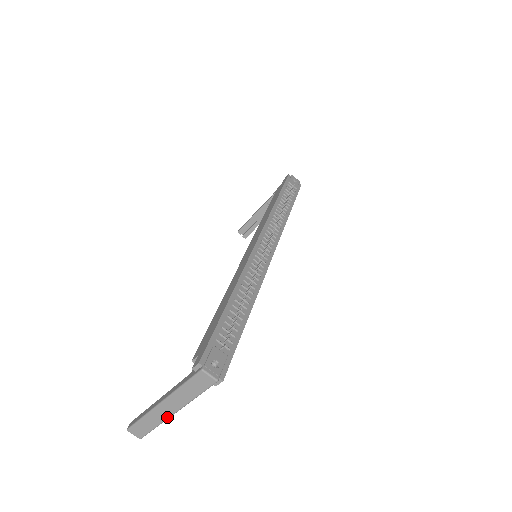
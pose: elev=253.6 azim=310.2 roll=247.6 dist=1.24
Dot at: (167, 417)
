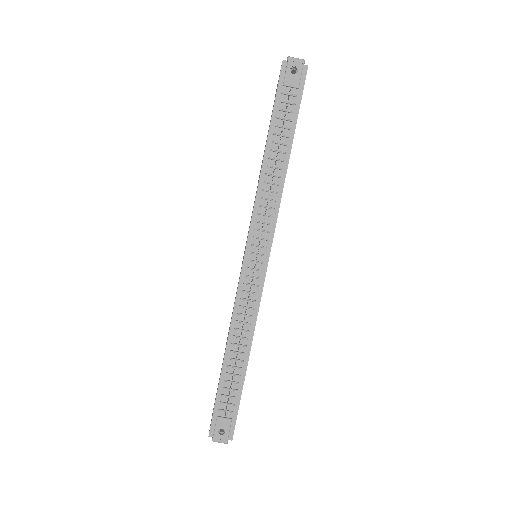
Dot at: occluded
